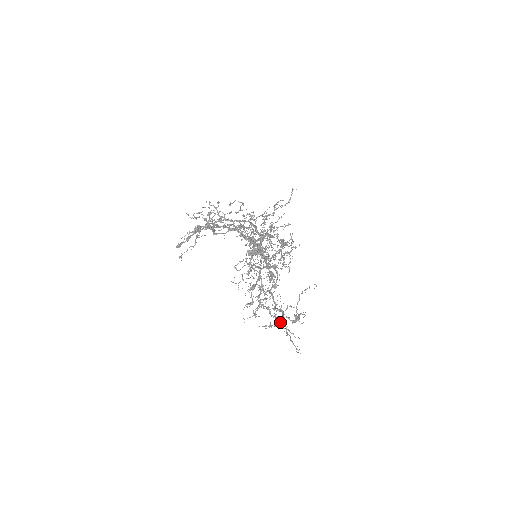
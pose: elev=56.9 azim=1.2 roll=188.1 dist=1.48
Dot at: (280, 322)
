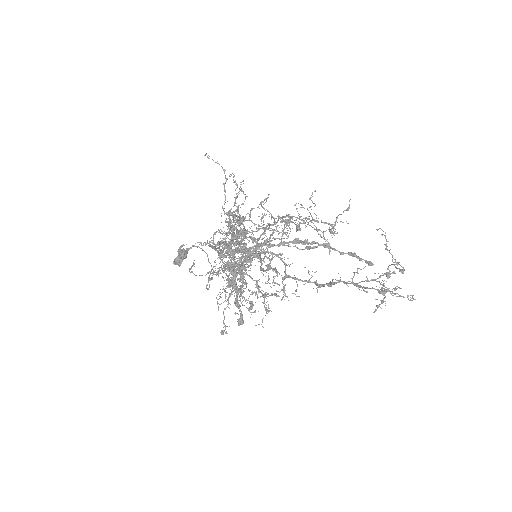
Dot at: (382, 290)
